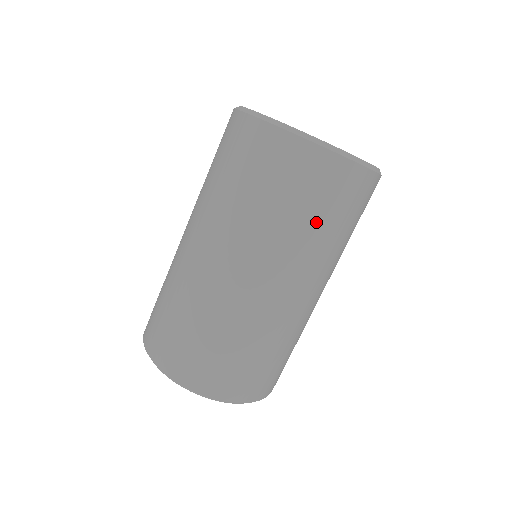
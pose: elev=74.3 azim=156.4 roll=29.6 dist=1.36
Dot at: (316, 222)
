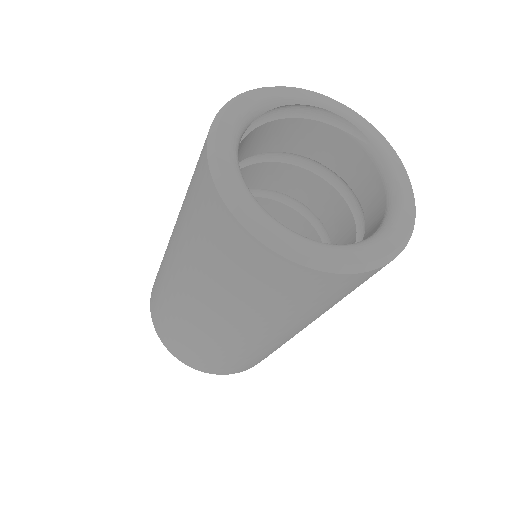
Dot at: occluded
